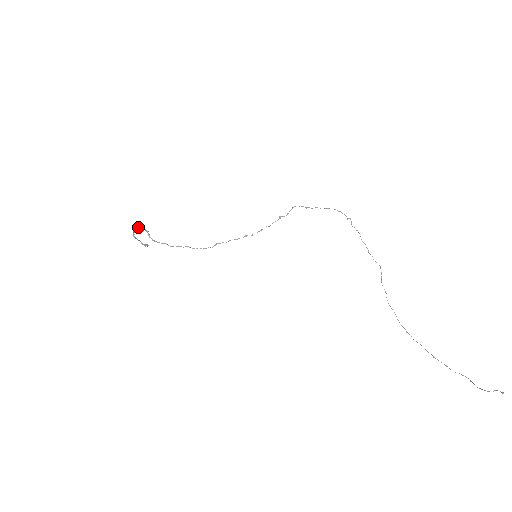
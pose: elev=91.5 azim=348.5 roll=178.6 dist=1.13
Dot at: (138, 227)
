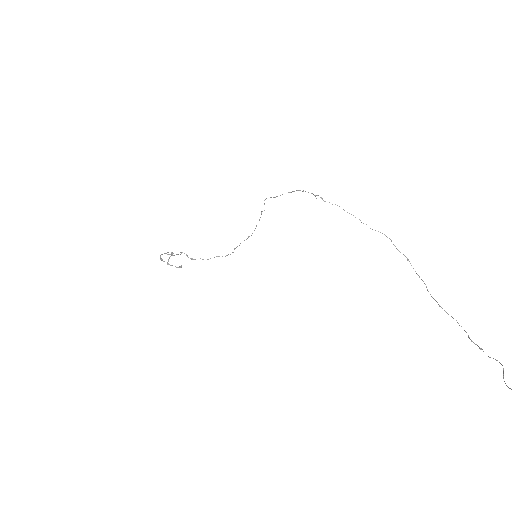
Dot at: (173, 253)
